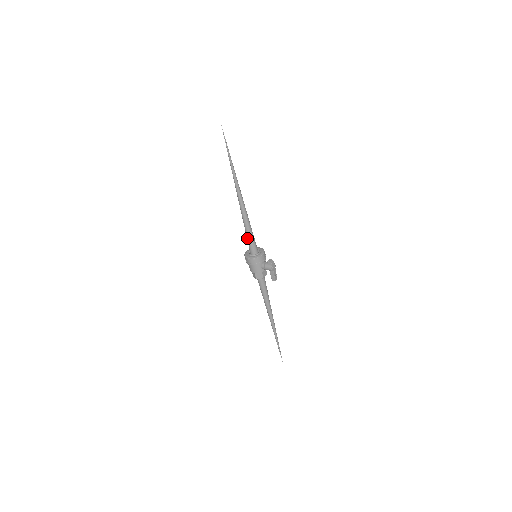
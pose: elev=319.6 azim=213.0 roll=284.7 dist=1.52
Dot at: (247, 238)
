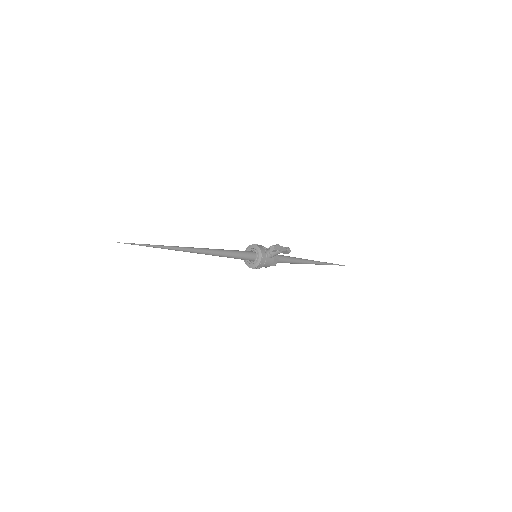
Dot at: occluded
